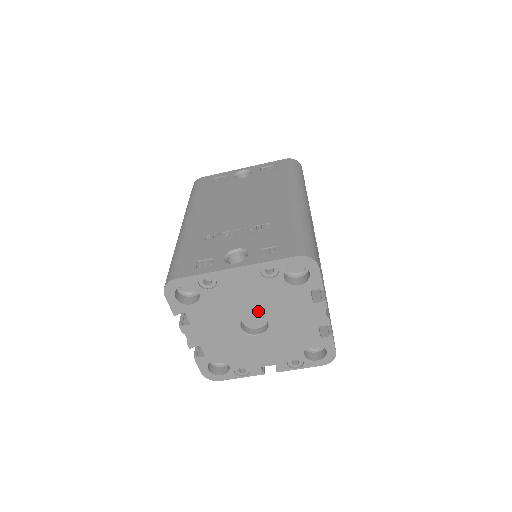
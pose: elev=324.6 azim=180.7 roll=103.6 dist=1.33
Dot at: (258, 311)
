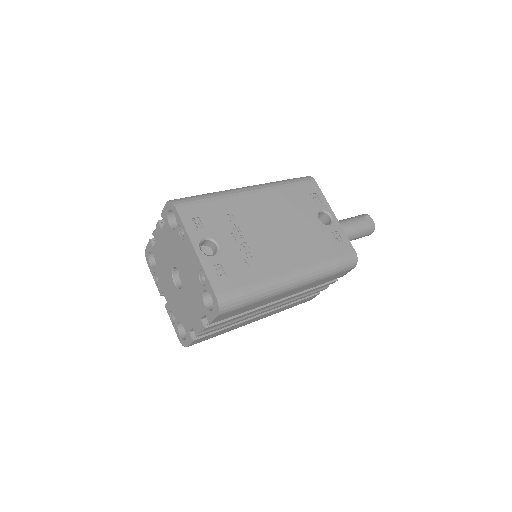
Dot at: (184, 278)
